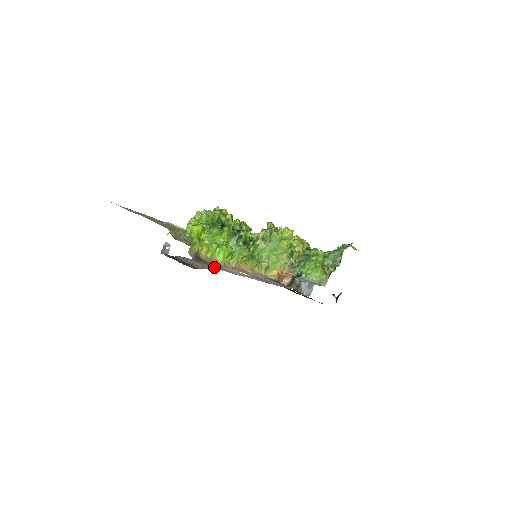
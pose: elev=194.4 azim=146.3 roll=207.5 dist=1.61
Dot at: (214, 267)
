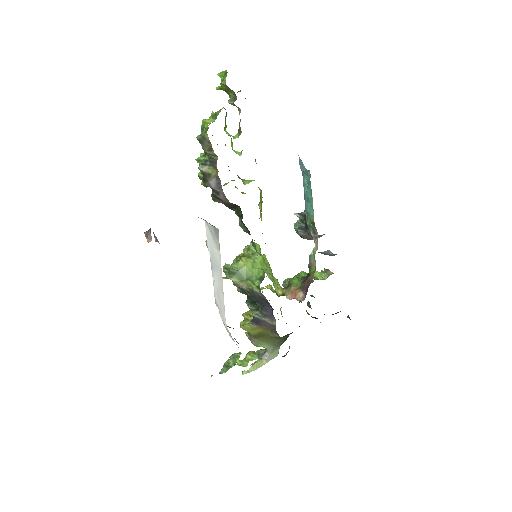
Dot at: occluded
